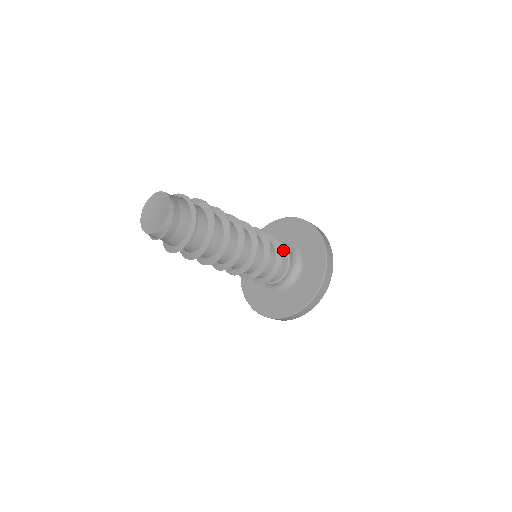
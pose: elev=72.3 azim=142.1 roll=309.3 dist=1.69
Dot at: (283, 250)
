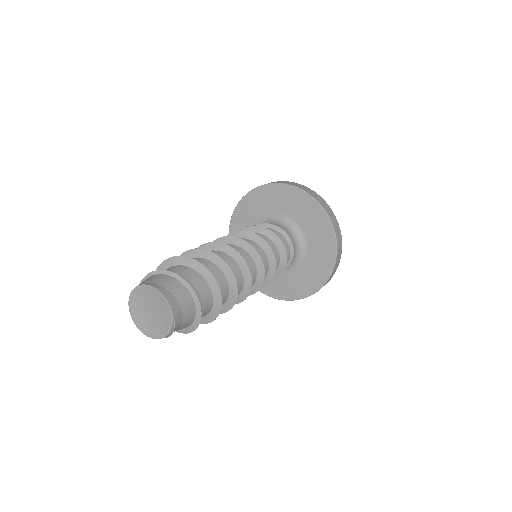
Dot at: (289, 250)
